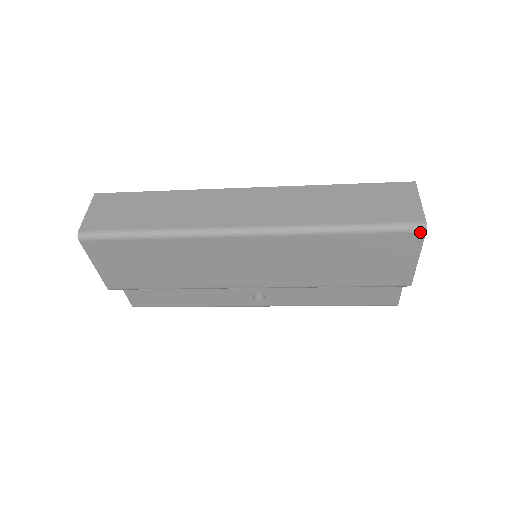
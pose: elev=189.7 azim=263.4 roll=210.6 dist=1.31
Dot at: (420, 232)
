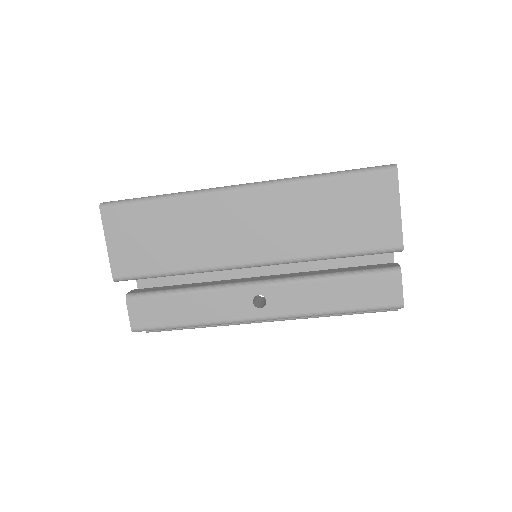
Dot at: (392, 171)
